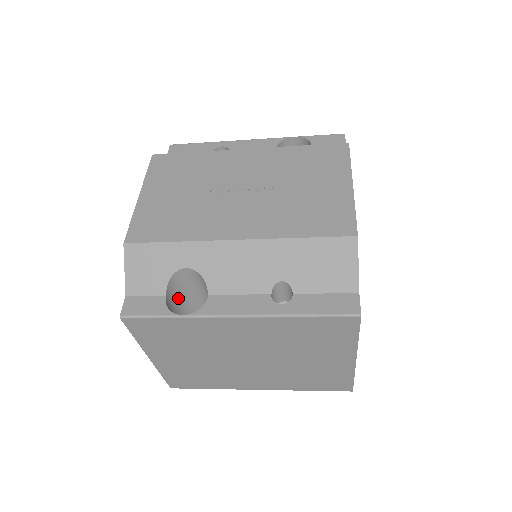
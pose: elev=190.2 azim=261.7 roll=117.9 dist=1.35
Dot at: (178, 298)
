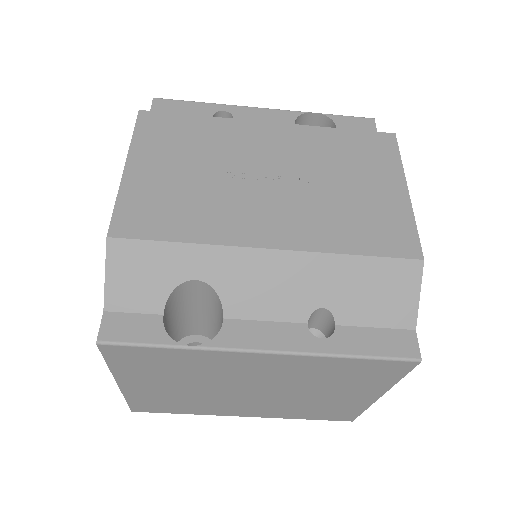
Dot at: (173, 314)
